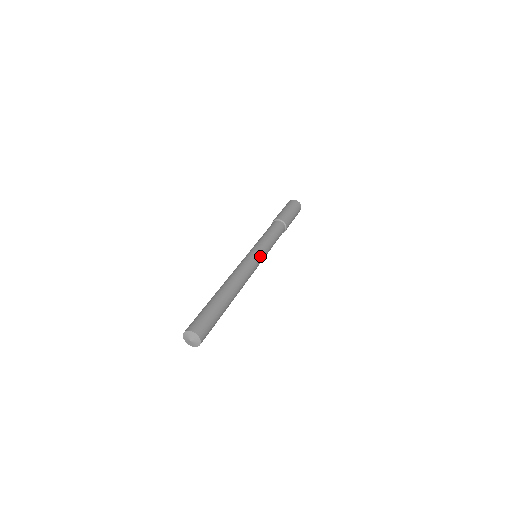
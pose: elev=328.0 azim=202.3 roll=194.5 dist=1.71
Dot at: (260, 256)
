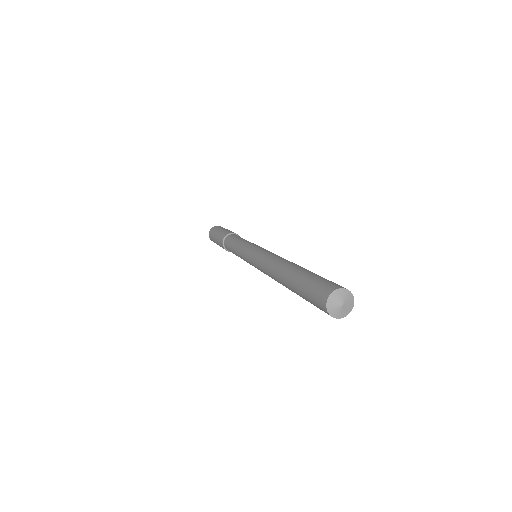
Dot at: occluded
